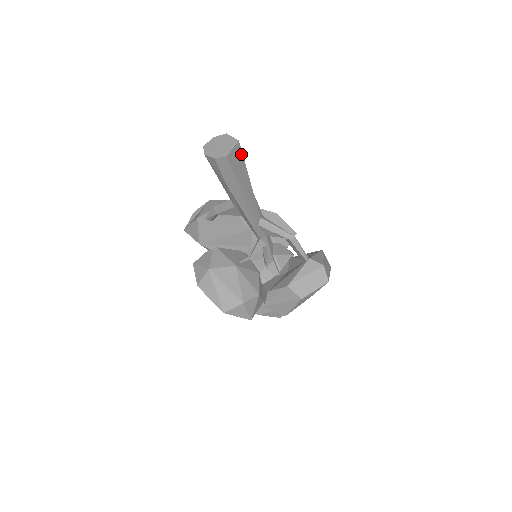
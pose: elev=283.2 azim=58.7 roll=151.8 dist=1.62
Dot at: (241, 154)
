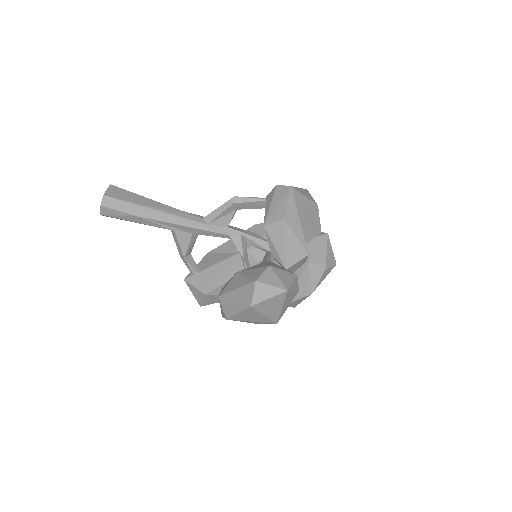
Dot at: (122, 190)
